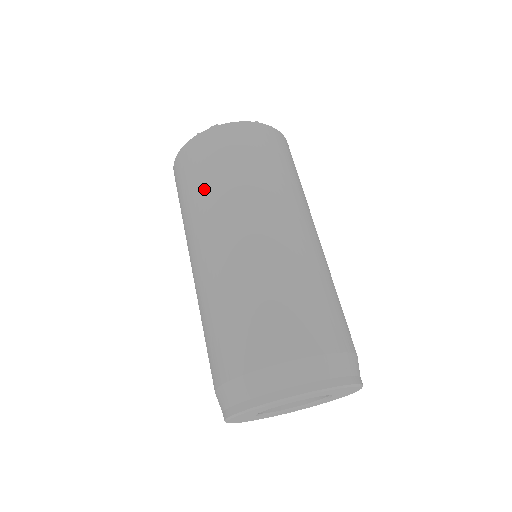
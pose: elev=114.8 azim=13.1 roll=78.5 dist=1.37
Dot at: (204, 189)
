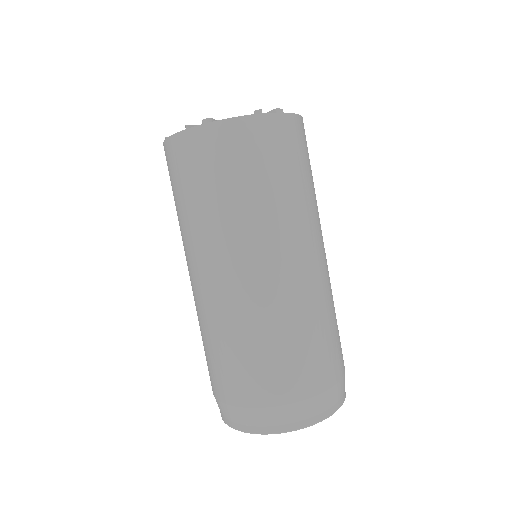
Dot at: (273, 192)
